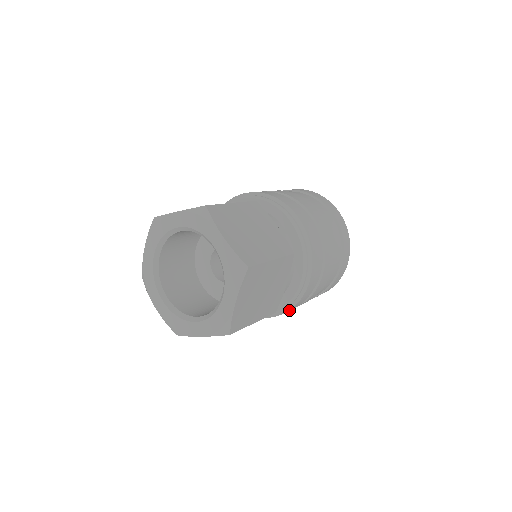
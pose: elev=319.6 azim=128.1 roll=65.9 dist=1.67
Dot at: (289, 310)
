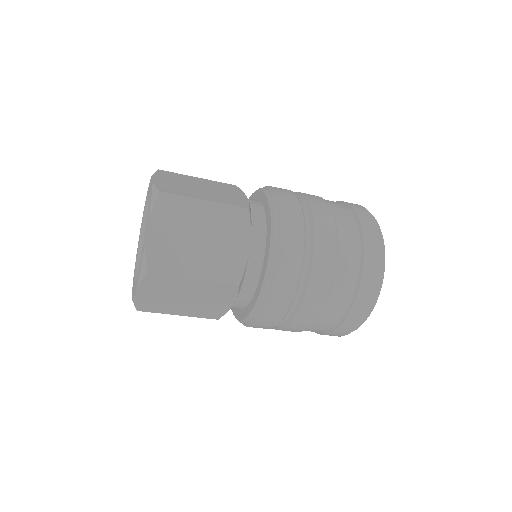
Dot at: occluded
